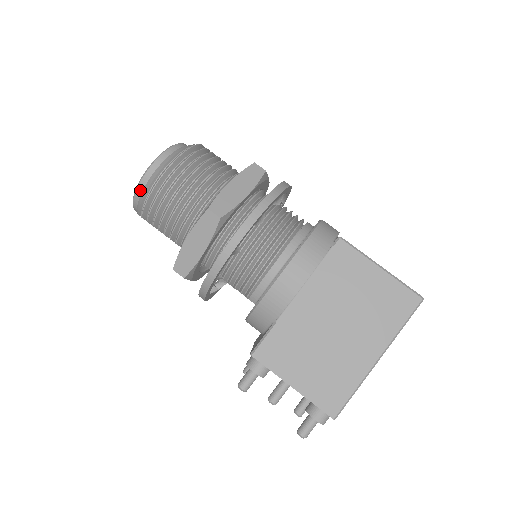
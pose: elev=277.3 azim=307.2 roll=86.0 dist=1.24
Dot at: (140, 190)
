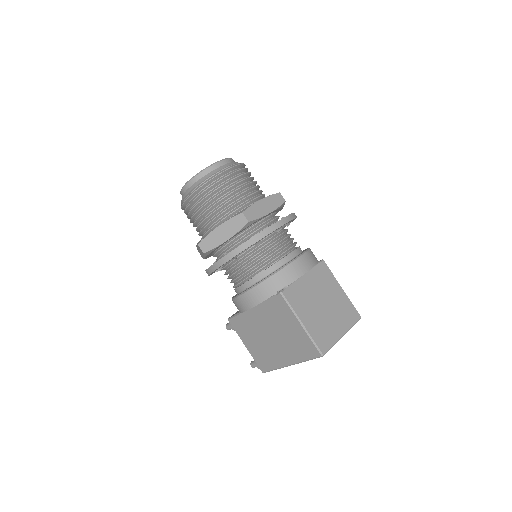
Dot at: occluded
